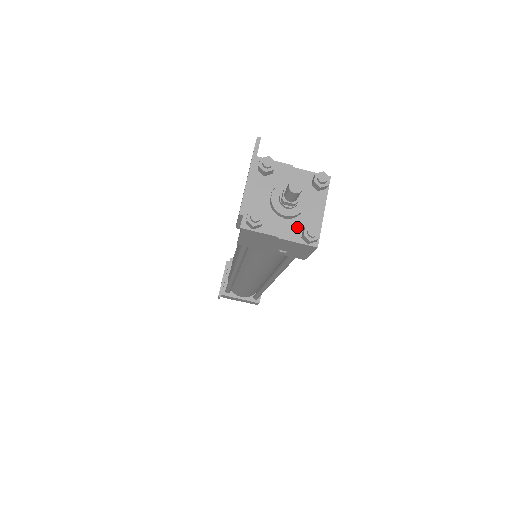
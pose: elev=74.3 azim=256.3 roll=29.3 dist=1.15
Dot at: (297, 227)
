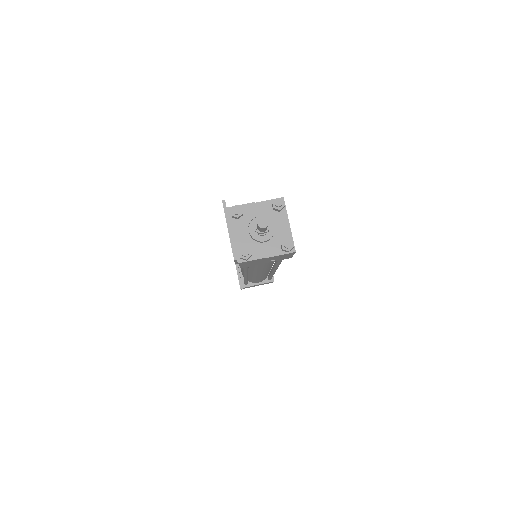
Dot at: (276, 244)
